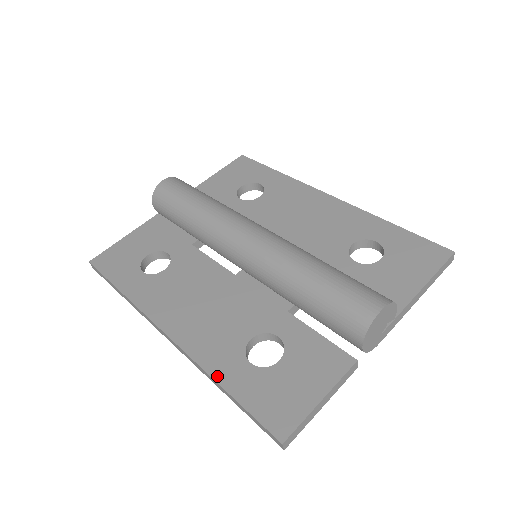
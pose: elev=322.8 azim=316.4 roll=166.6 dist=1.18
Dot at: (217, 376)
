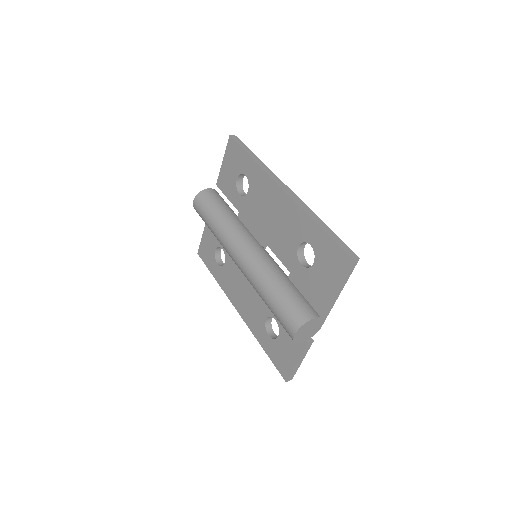
Dot at: (259, 340)
